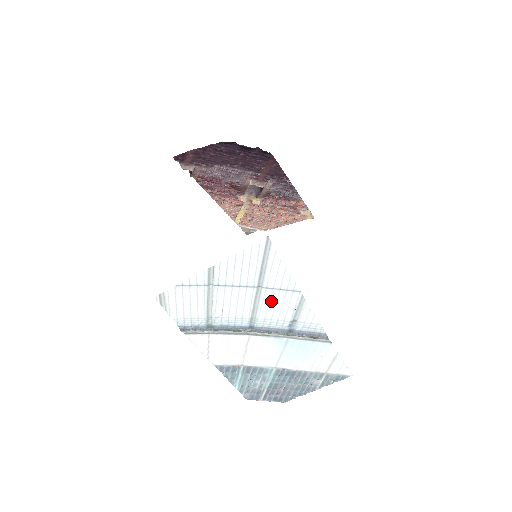
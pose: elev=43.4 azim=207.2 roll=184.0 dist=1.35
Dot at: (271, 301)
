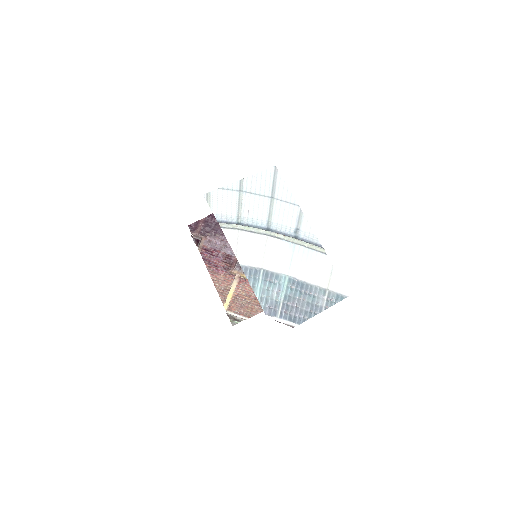
Dot at: (281, 210)
